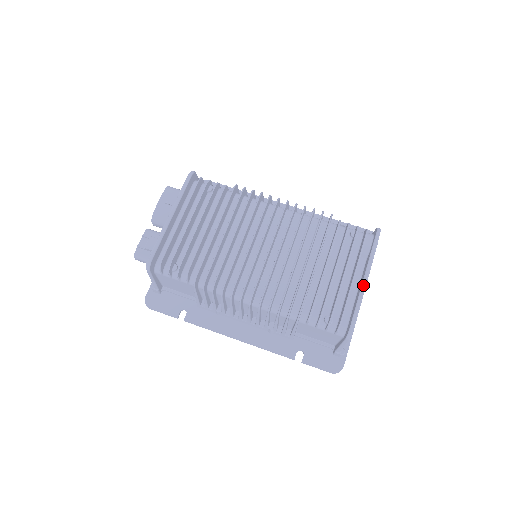
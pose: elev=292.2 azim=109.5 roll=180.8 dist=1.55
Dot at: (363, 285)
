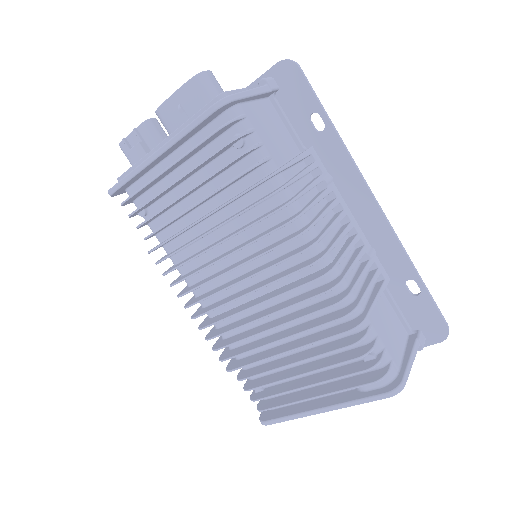
Dot at: (312, 412)
